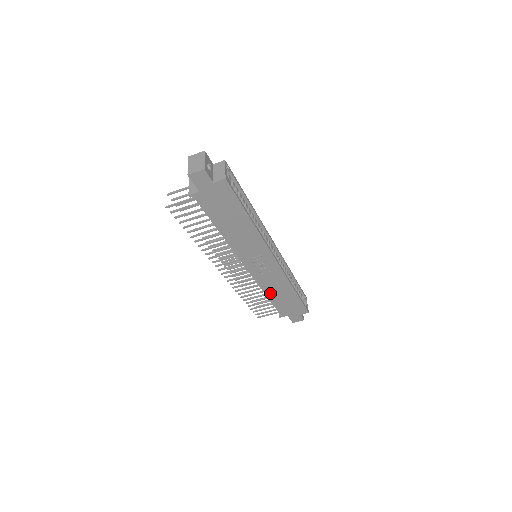
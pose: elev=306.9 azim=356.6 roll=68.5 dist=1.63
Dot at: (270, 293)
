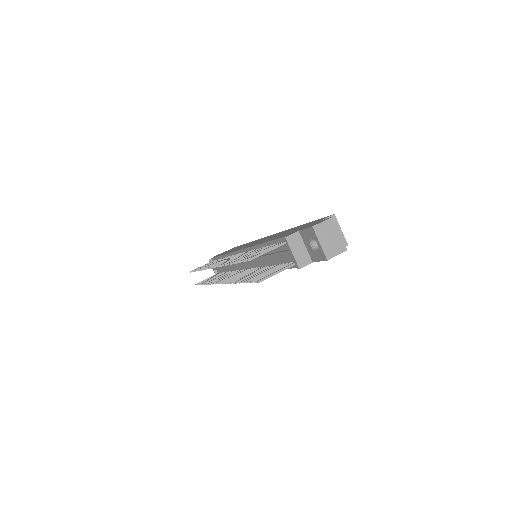
Dot at: occluded
